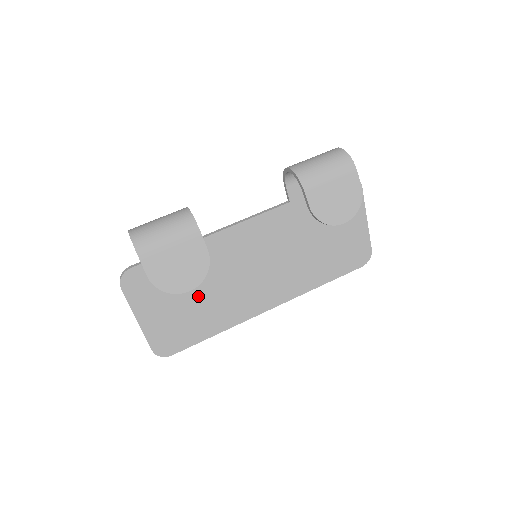
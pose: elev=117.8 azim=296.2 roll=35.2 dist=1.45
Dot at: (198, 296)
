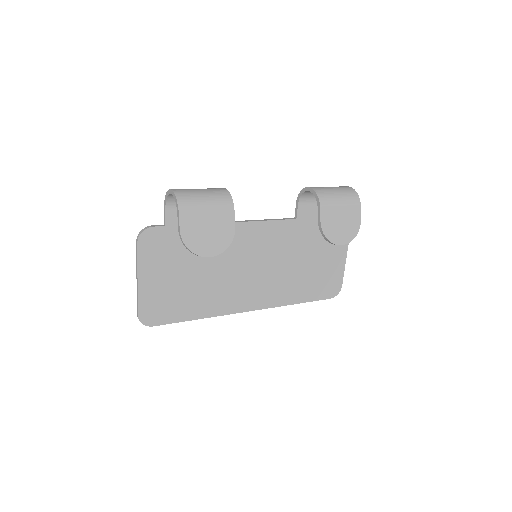
Dot at: (197, 275)
